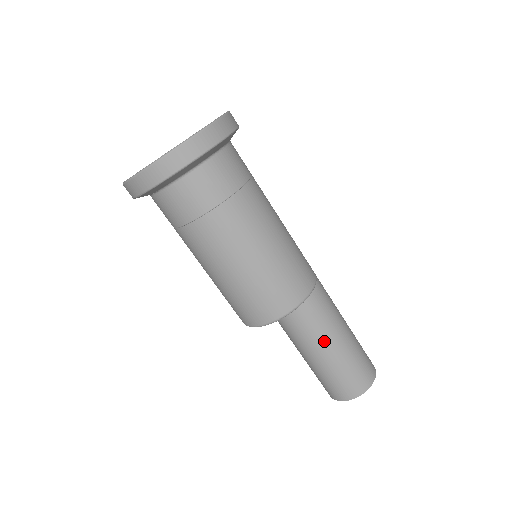
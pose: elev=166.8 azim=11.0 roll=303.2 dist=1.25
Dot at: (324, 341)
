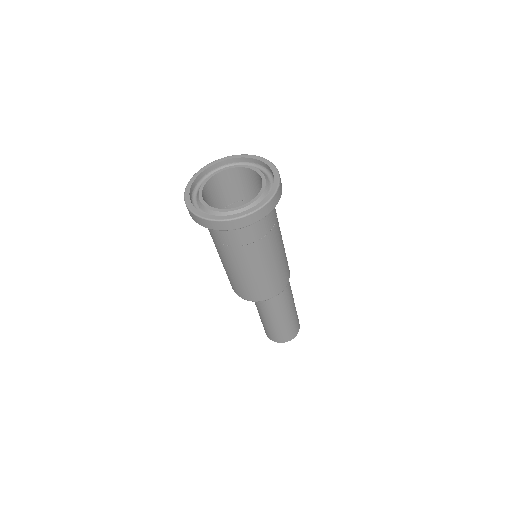
Dot at: (263, 315)
